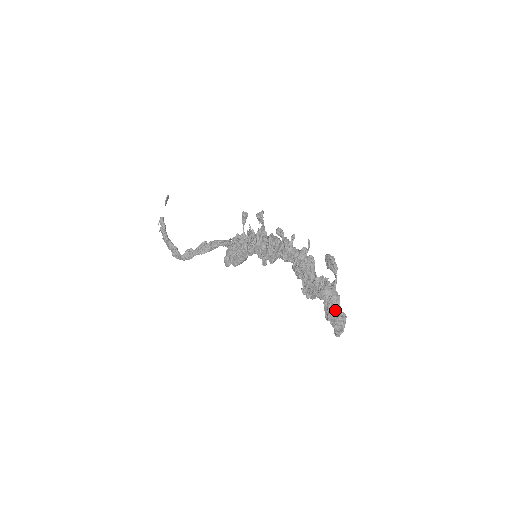
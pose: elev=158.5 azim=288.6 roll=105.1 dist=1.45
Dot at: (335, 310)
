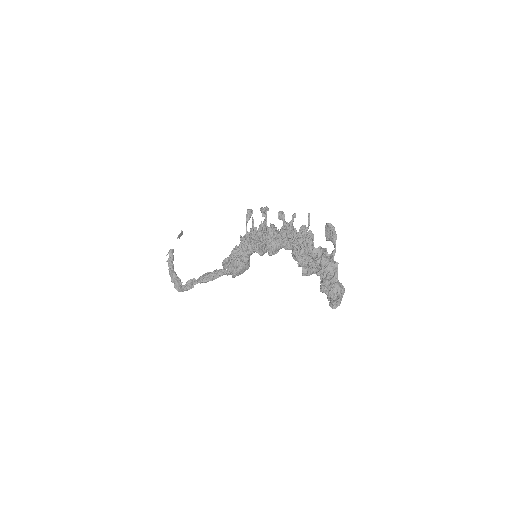
Dot at: (332, 277)
